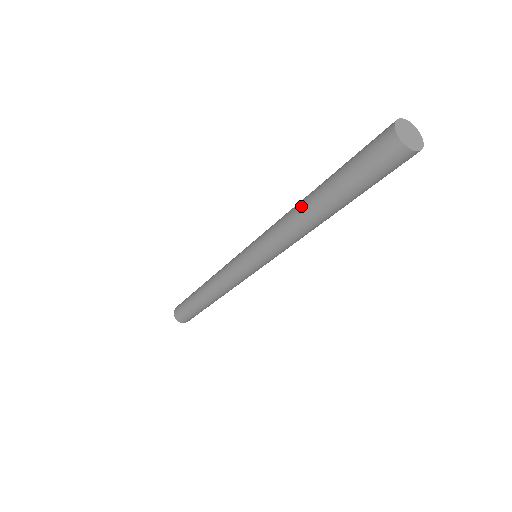
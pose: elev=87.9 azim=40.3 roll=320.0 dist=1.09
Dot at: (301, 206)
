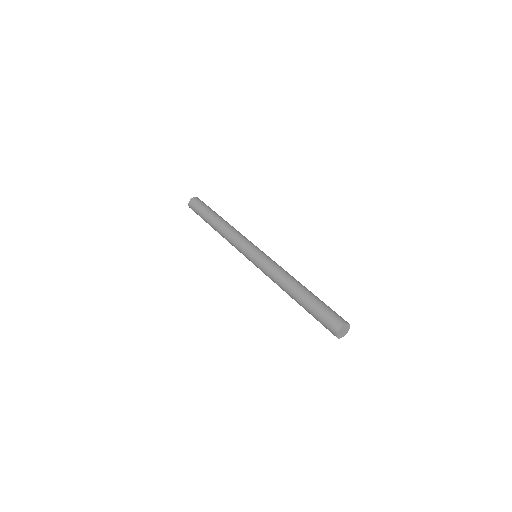
Dot at: (291, 286)
